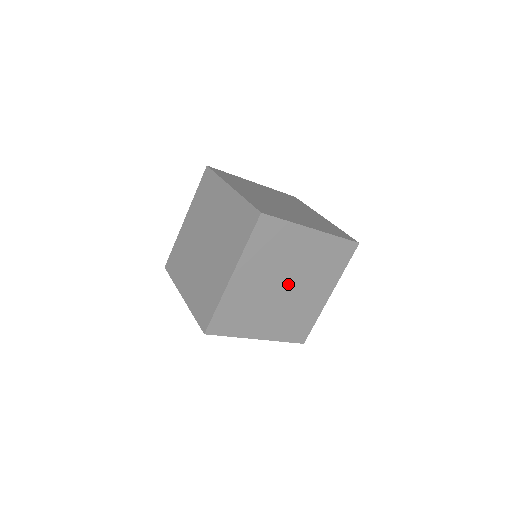
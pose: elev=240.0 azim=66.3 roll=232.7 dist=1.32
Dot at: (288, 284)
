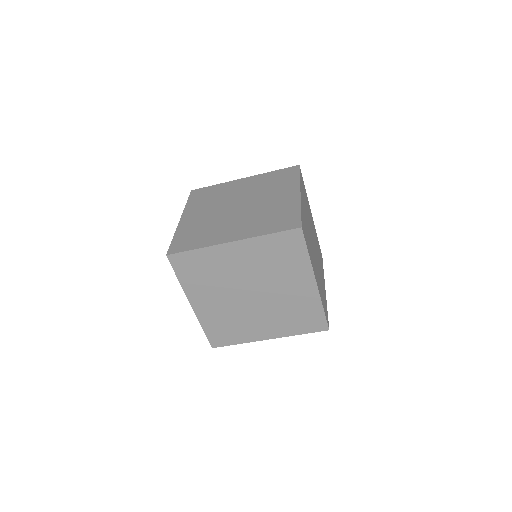
Dot at: (241, 205)
